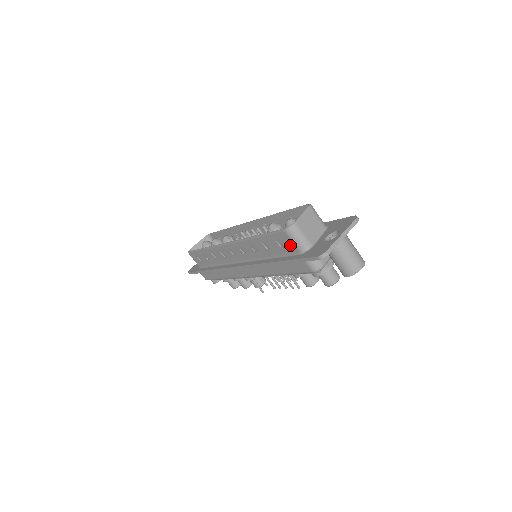
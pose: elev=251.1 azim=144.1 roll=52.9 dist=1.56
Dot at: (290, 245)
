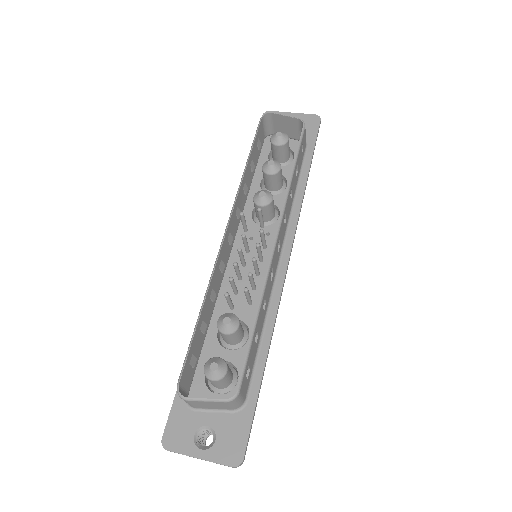
Dot at: (186, 381)
